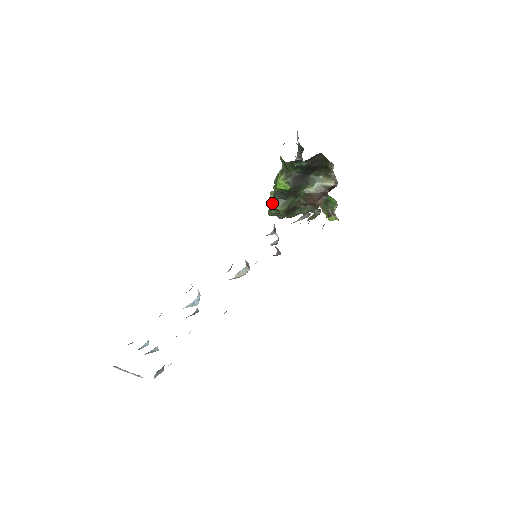
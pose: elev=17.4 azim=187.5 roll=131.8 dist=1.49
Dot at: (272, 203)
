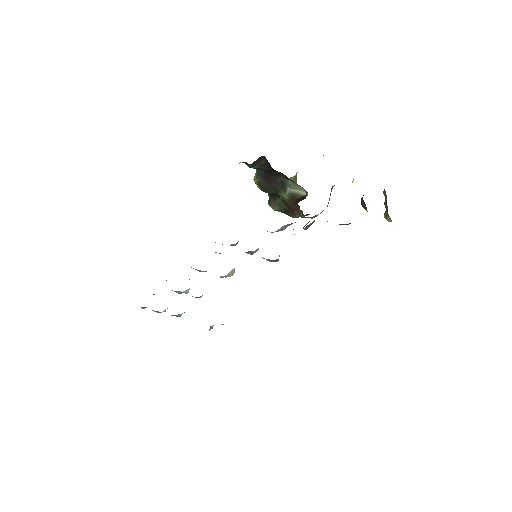
Dot at: occluded
